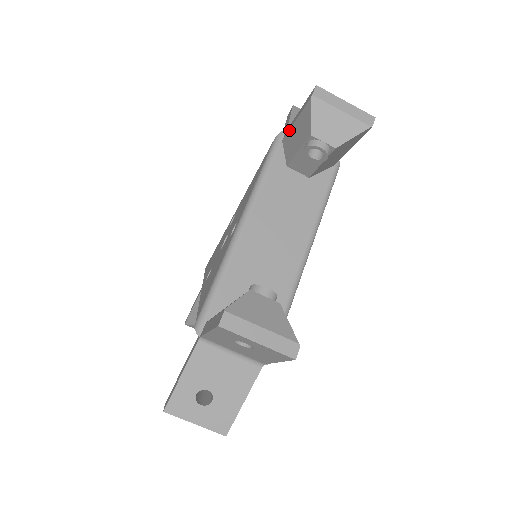
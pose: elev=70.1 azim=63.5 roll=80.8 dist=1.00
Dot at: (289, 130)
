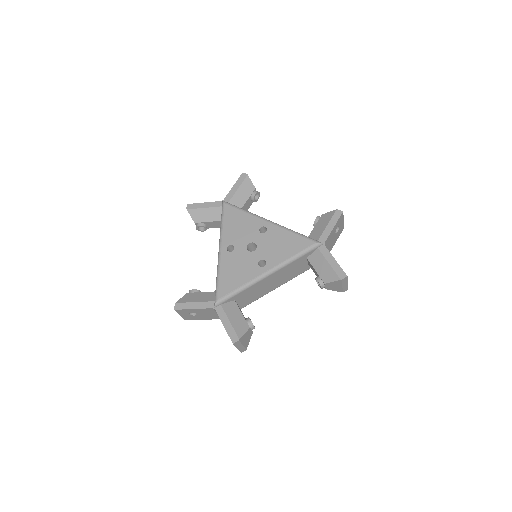
Dot at: (324, 256)
